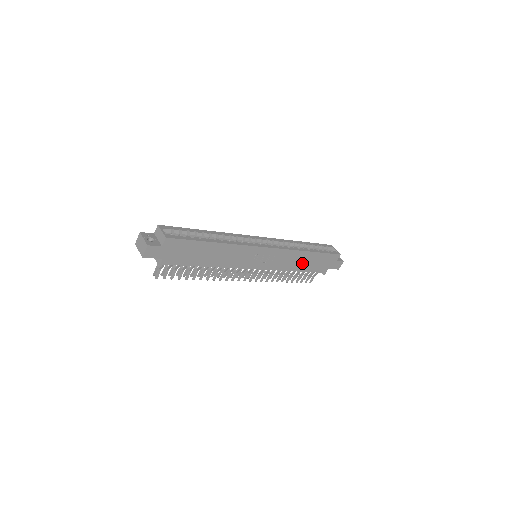
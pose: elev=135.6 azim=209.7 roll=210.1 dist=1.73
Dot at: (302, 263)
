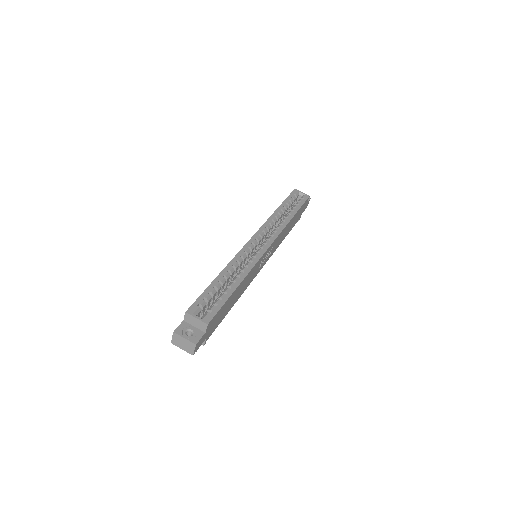
Dot at: (288, 229)
